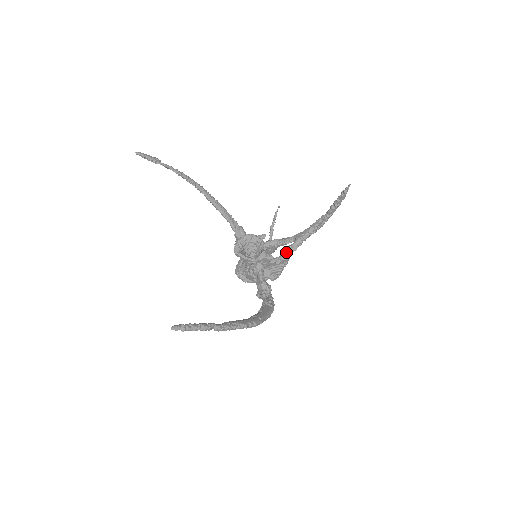
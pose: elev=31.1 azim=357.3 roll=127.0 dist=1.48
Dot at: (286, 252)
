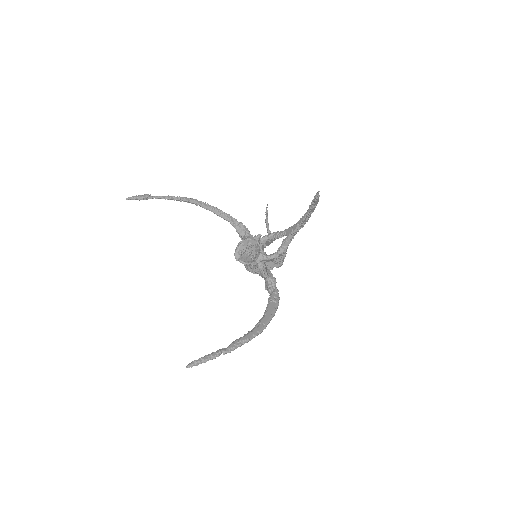
Dot at: (282, 247)
